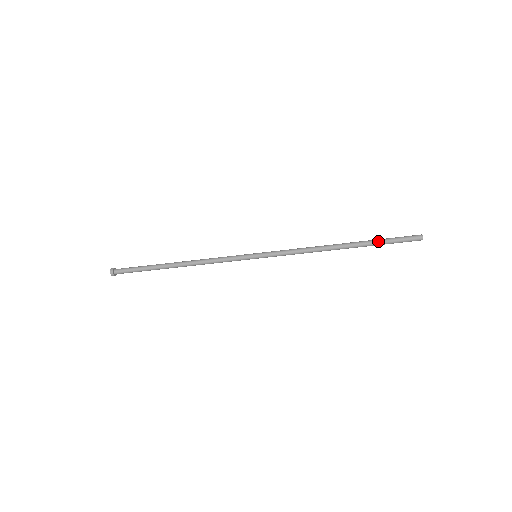
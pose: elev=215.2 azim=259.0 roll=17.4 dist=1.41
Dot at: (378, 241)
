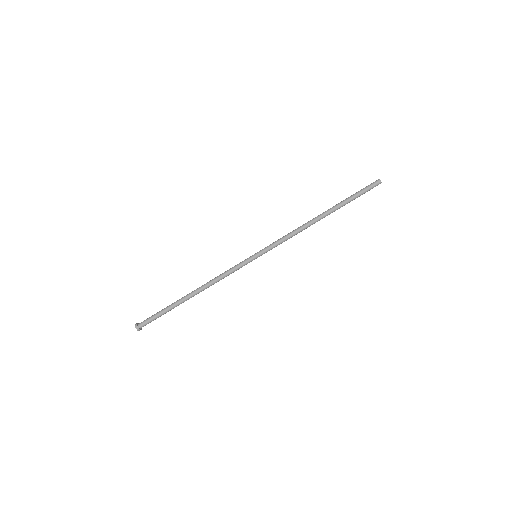
Dot at: (347, 198)
